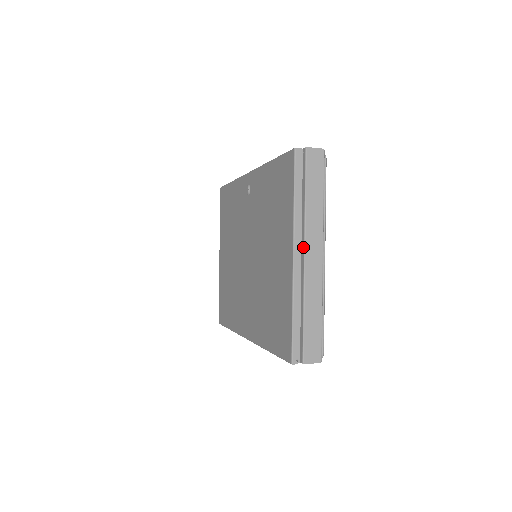
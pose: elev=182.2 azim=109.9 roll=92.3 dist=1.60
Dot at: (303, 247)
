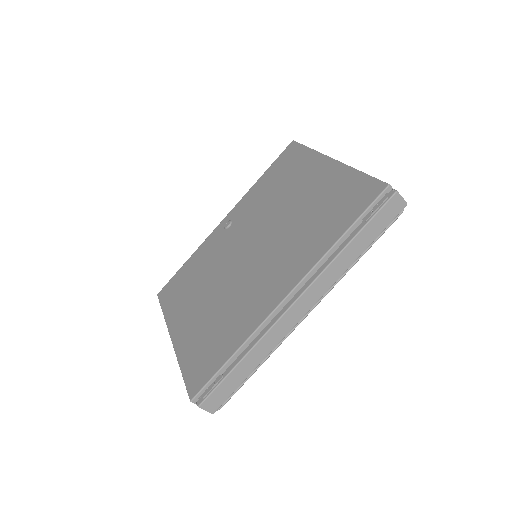
Dot at: occluded
